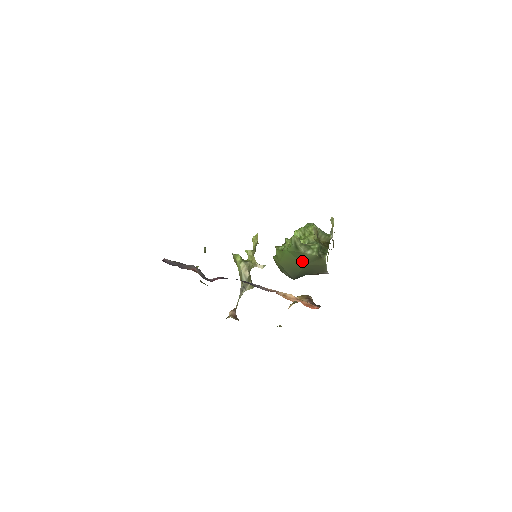
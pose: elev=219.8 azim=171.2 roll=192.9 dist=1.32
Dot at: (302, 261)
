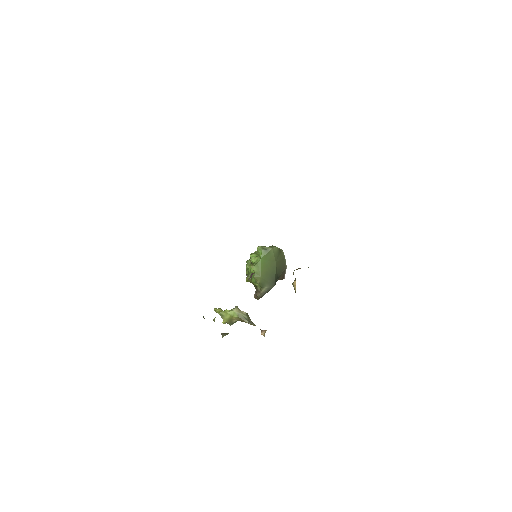
Dot at: (273, 260)
